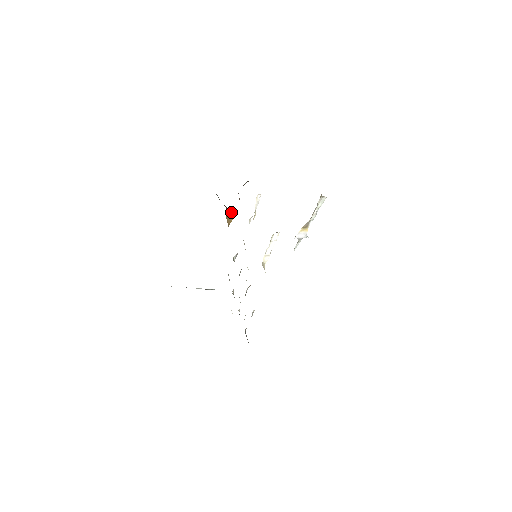
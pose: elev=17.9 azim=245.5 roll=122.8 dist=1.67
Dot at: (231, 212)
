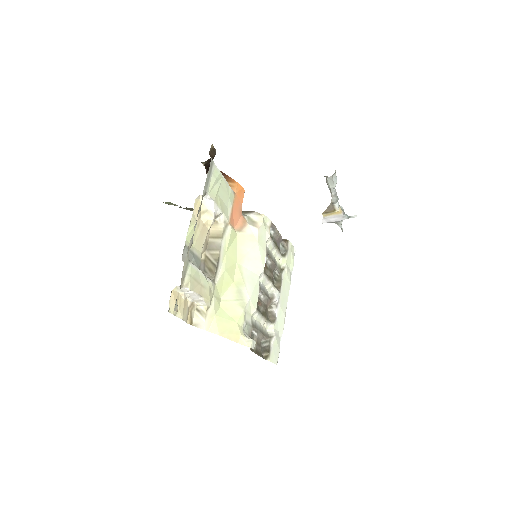
Dot at: occluded
